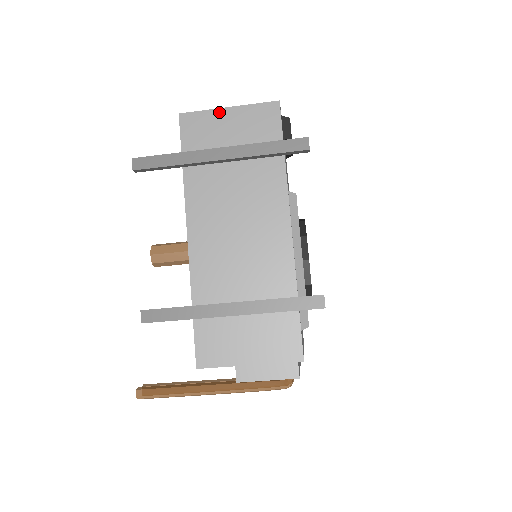
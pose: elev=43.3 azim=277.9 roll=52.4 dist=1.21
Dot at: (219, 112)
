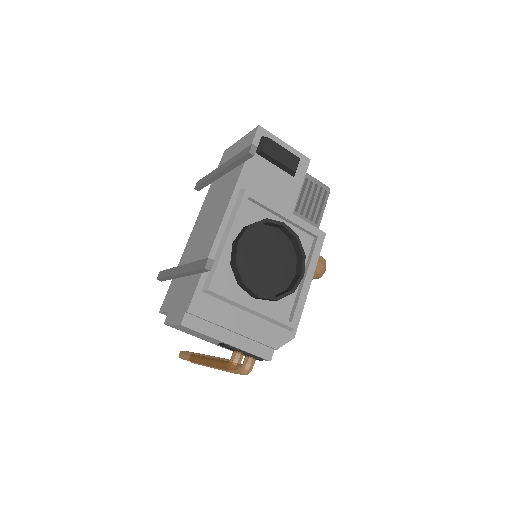
Dot at: (236, 144)
